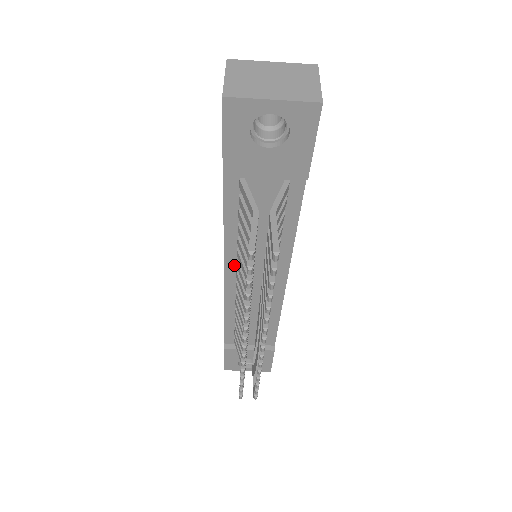
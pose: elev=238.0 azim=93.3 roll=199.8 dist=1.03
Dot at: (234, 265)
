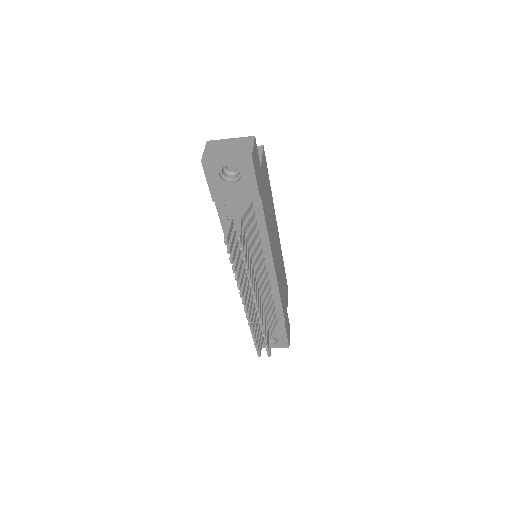
Dot at: occluded
